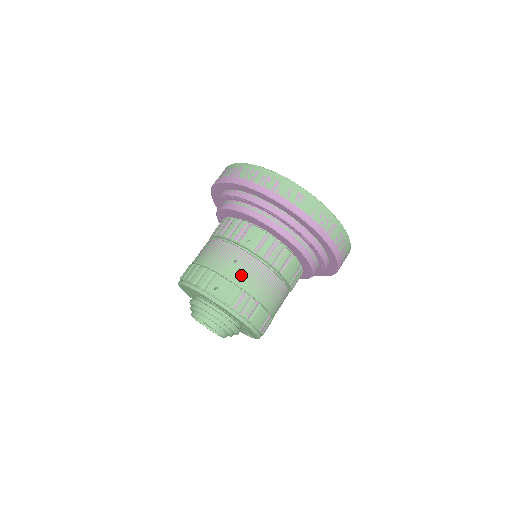
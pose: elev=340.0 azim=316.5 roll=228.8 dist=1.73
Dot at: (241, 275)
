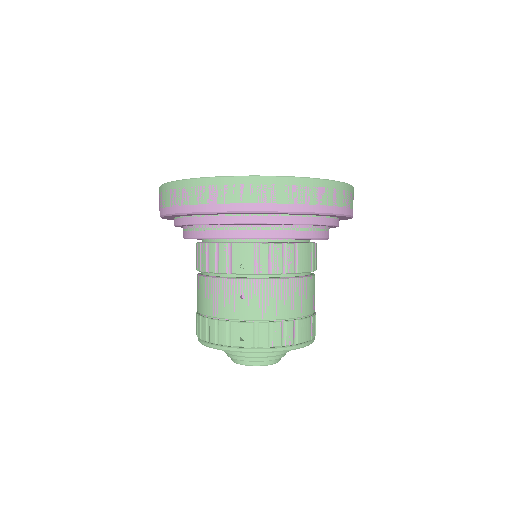
Dot at: (258, 308)
